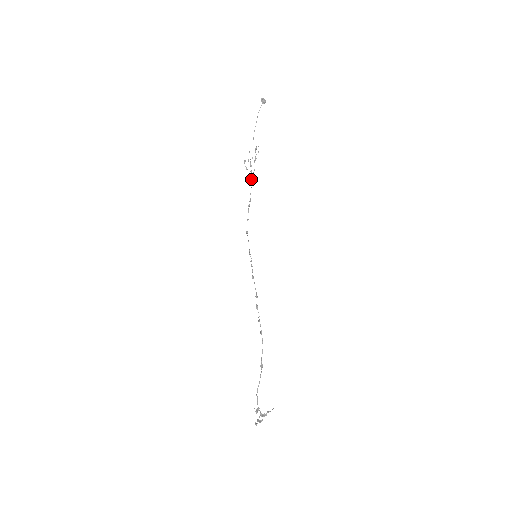
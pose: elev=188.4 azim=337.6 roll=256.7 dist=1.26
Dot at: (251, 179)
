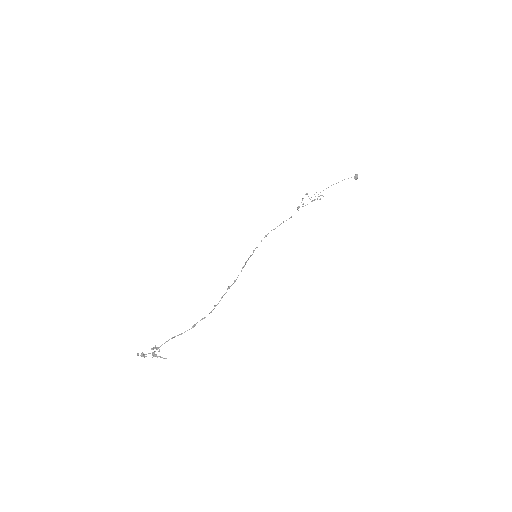
Dot at: (298, 208)
